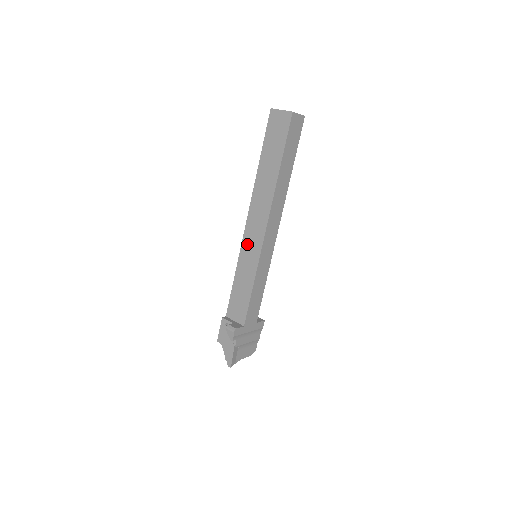
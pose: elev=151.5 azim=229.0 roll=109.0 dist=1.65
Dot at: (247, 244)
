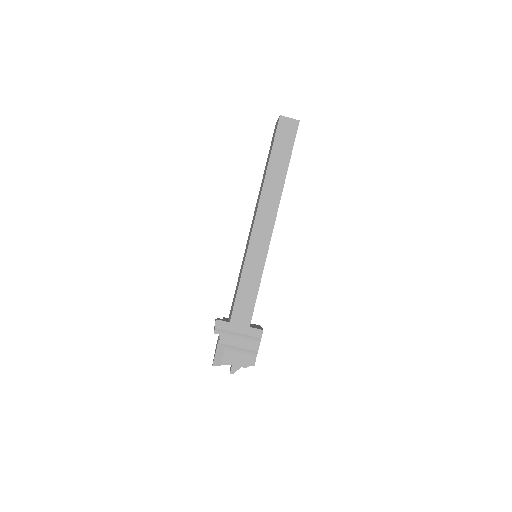
Dot at: (247, 243)
